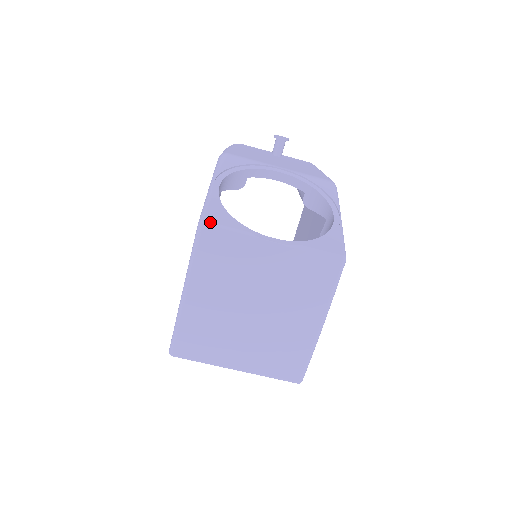
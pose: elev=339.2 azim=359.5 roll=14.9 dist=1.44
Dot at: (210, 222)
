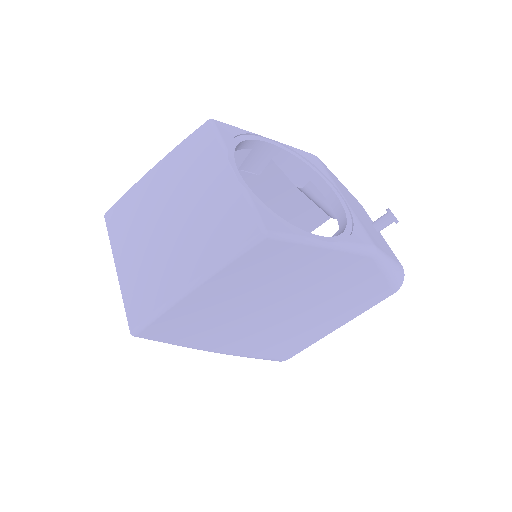
Dot at: (215, 123)
